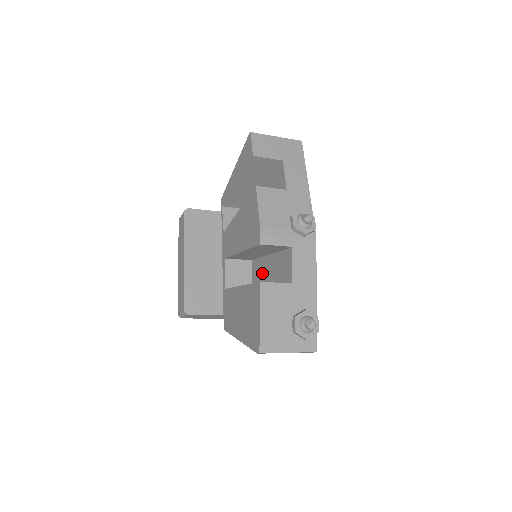
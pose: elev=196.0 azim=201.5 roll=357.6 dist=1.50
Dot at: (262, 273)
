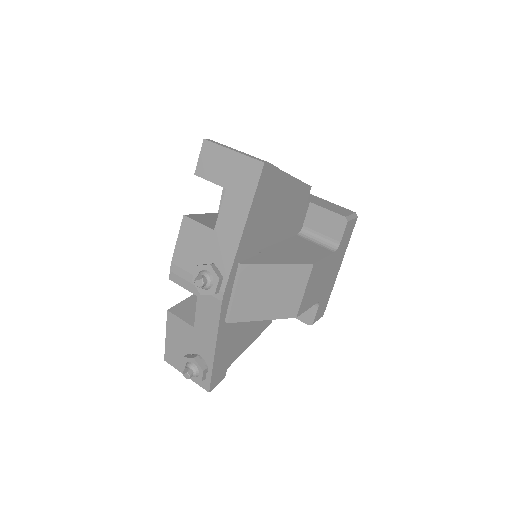
Dot at: occluded
